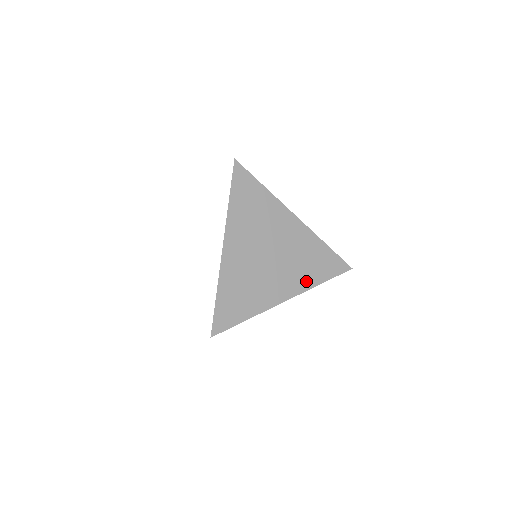
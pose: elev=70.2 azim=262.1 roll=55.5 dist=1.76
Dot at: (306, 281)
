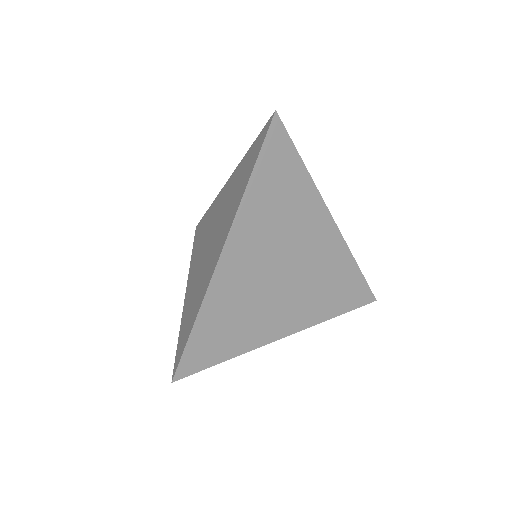
Dot at: (319, 312)
